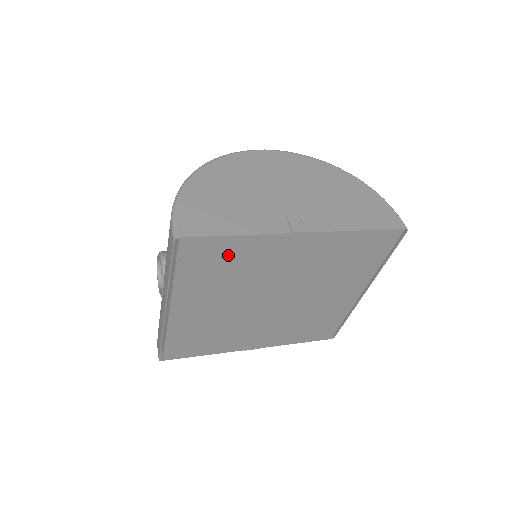
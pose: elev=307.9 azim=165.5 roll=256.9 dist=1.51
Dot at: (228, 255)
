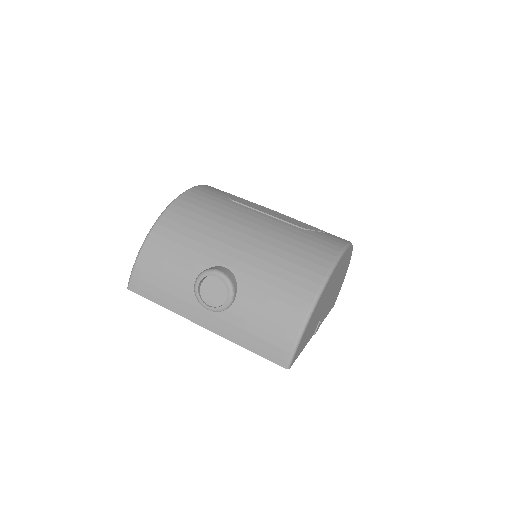
Dot at: occluded
